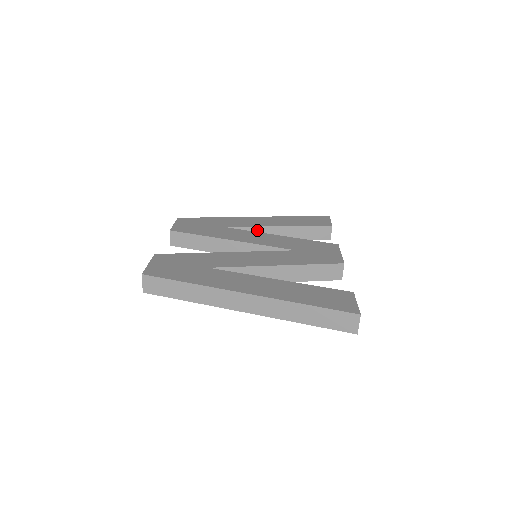
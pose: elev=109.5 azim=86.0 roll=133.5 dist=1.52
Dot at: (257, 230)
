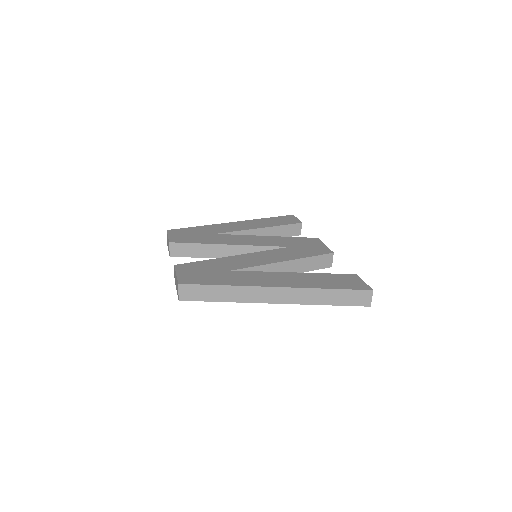
Dot at: (242, 233)
